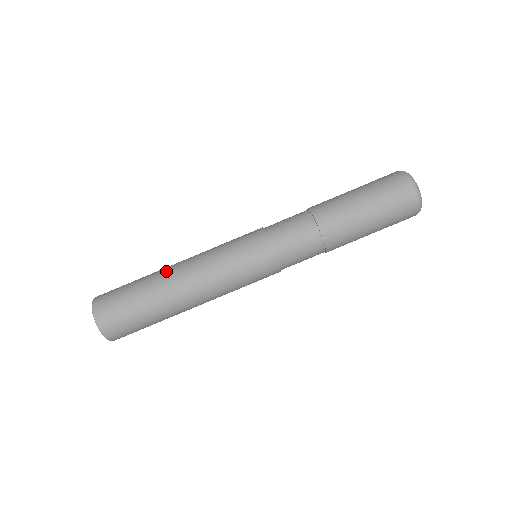
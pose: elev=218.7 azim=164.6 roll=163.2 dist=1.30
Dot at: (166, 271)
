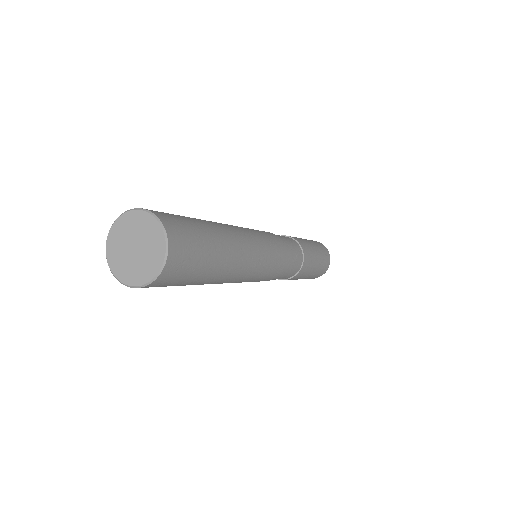
Dot at: (221, 224)
